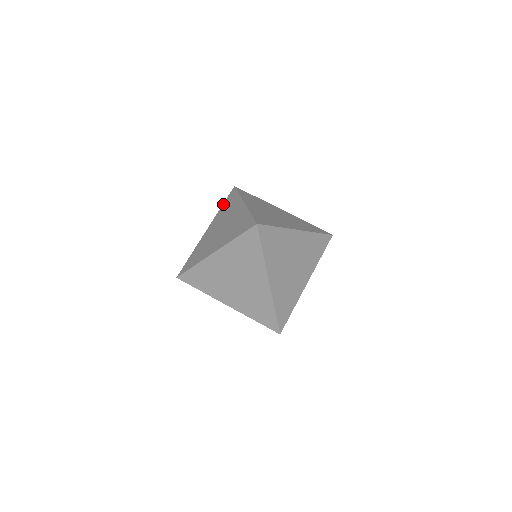
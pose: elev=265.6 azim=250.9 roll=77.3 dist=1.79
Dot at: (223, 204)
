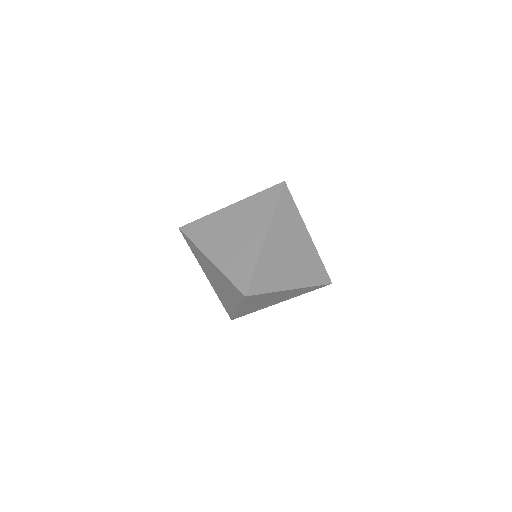
Dot at: occluded
